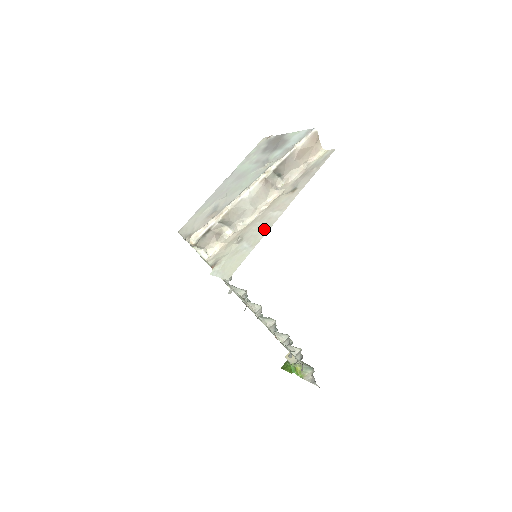
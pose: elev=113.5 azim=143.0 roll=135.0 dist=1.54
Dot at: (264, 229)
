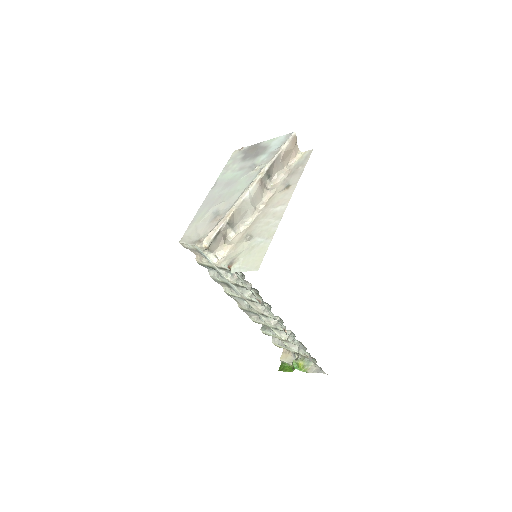
Dot at: (274, 222)
